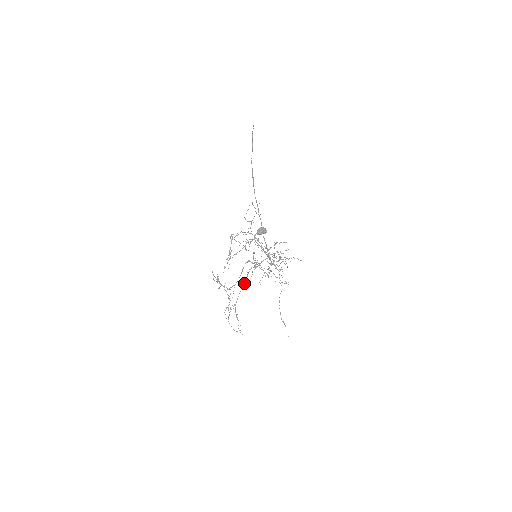
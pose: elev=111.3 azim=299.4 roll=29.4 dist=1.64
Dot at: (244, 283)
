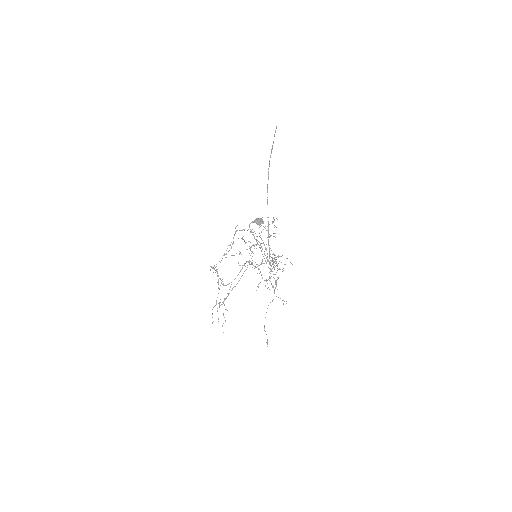
Dot at: (239, 280)
